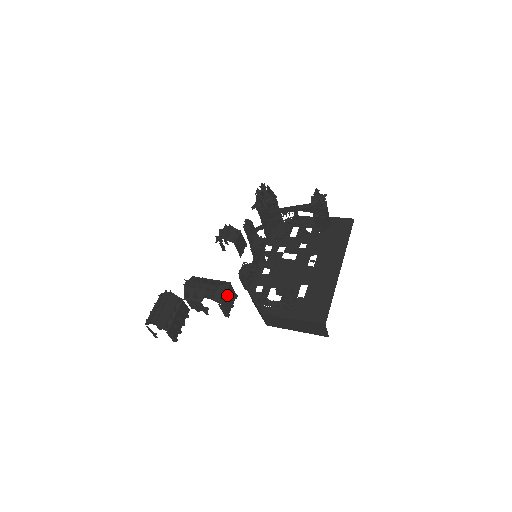
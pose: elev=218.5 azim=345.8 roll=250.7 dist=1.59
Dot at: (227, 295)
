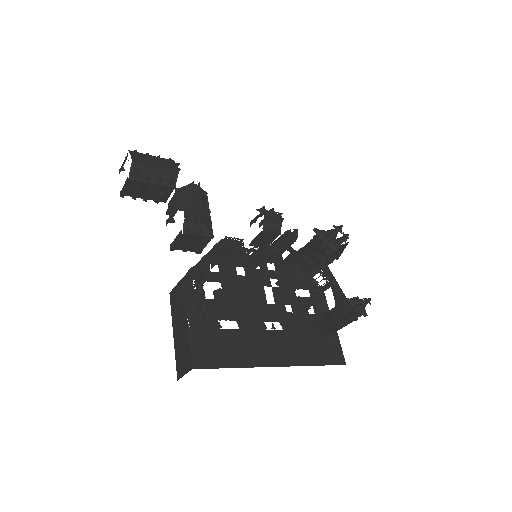
Dot at: (197, 238)
